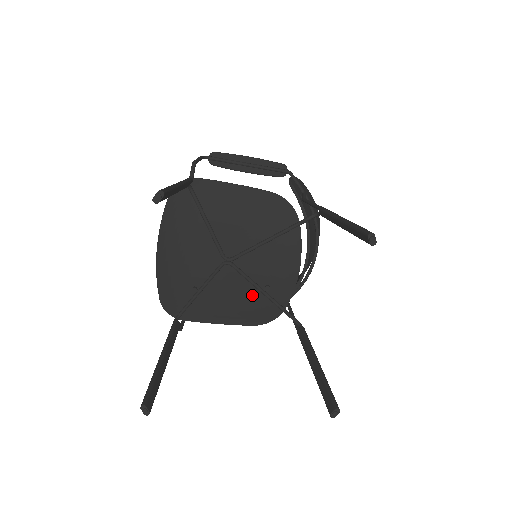
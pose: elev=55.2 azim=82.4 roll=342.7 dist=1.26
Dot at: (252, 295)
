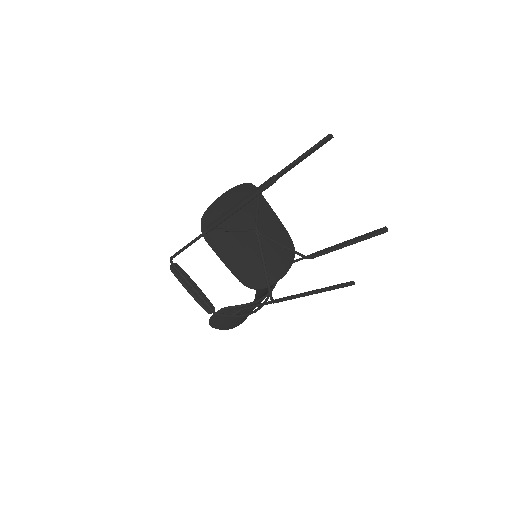
Dot at: (254, 262)
